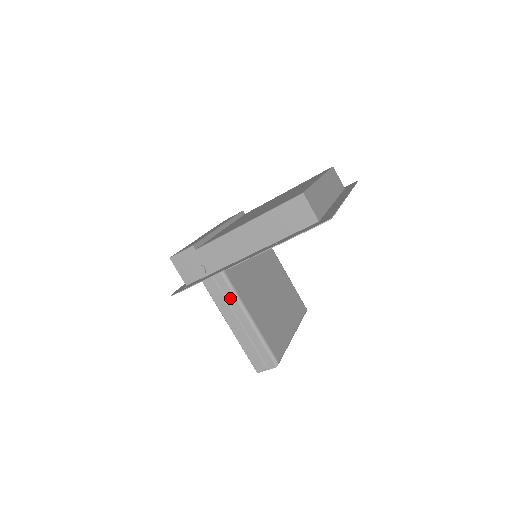
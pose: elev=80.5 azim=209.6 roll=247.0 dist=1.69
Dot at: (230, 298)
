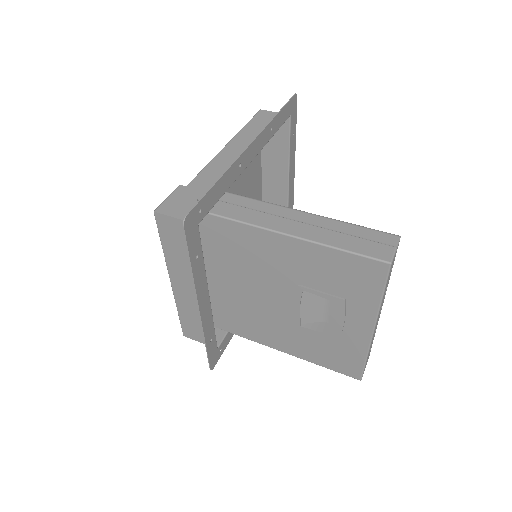
Dot at: (266, 208)
